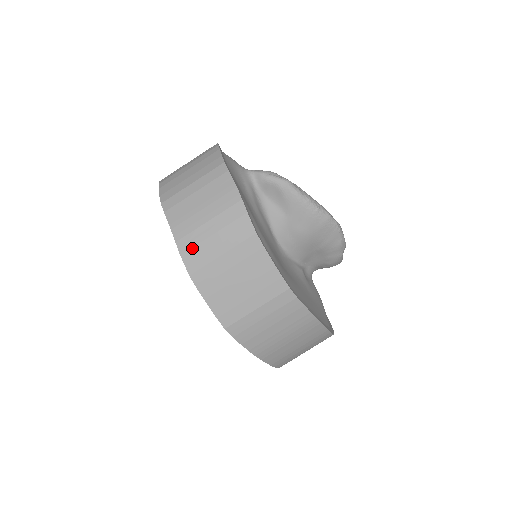
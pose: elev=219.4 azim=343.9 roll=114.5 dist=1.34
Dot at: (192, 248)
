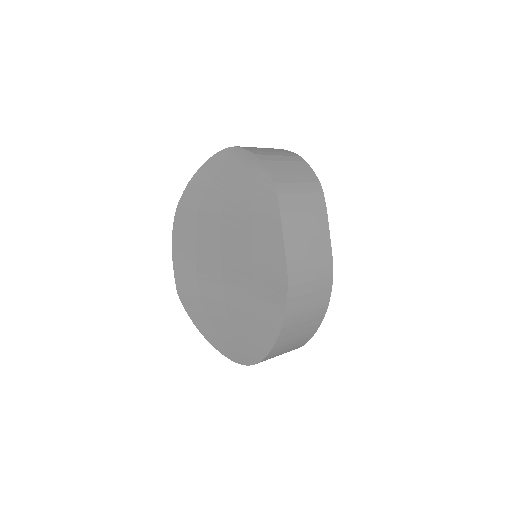
Dot at: (286, 194)
